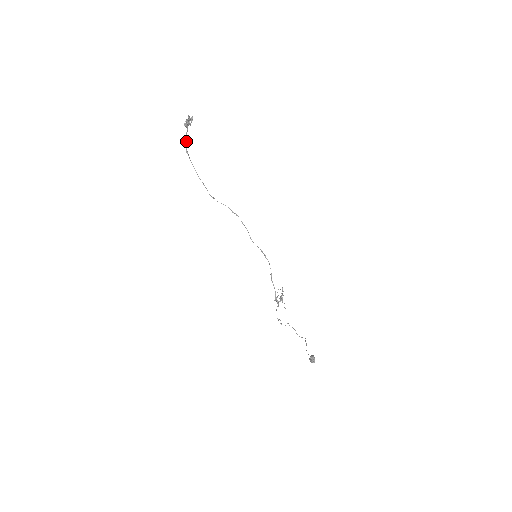
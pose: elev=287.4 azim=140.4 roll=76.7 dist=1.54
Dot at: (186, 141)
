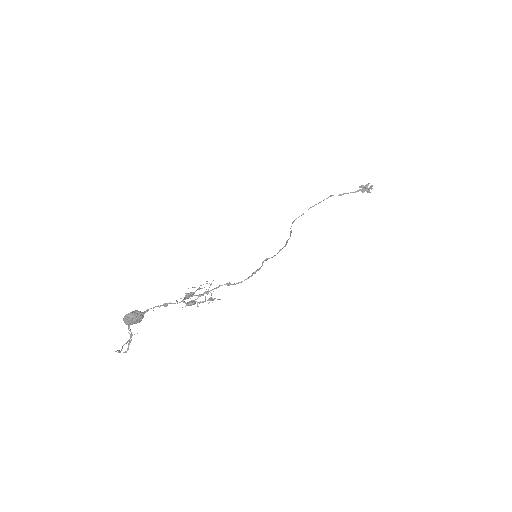
Dot at: (342, 194)
